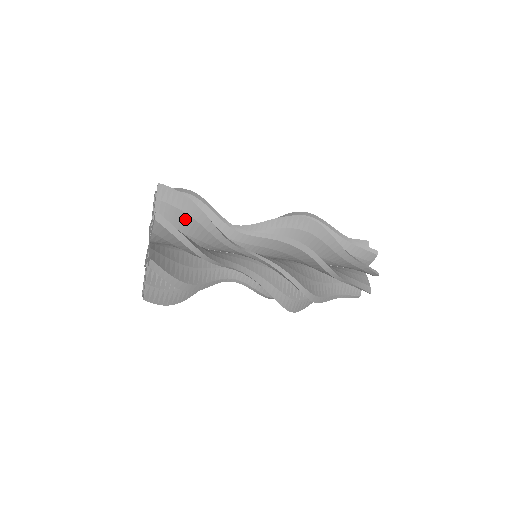
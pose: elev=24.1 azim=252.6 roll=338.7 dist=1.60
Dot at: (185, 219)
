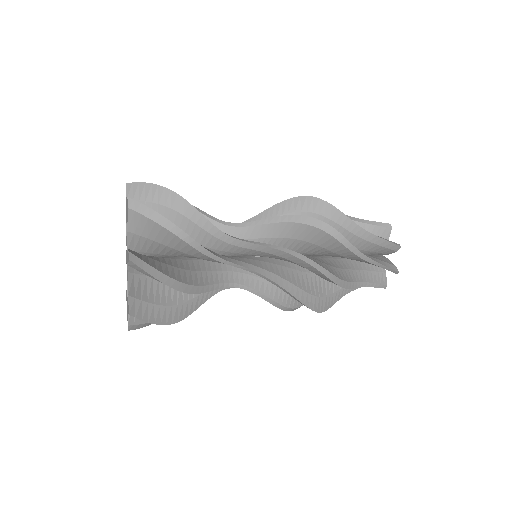
Dot at: (164, 214)
